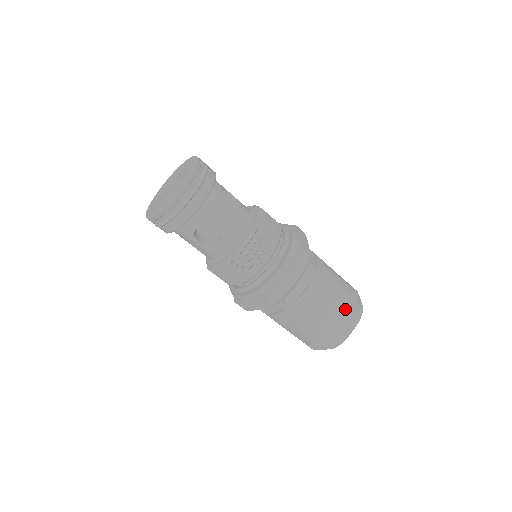
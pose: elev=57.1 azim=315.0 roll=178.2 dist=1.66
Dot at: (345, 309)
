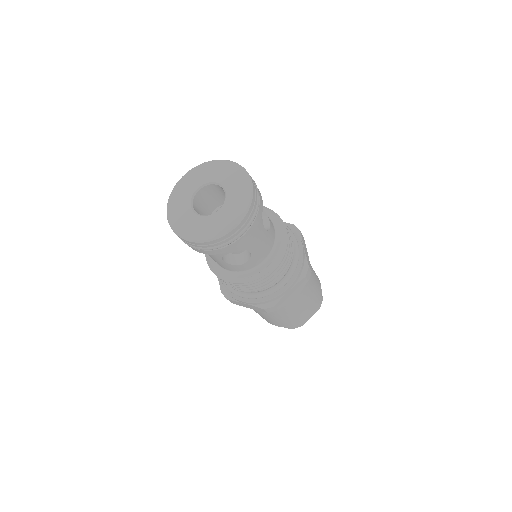
Dot at: (314, 305)
